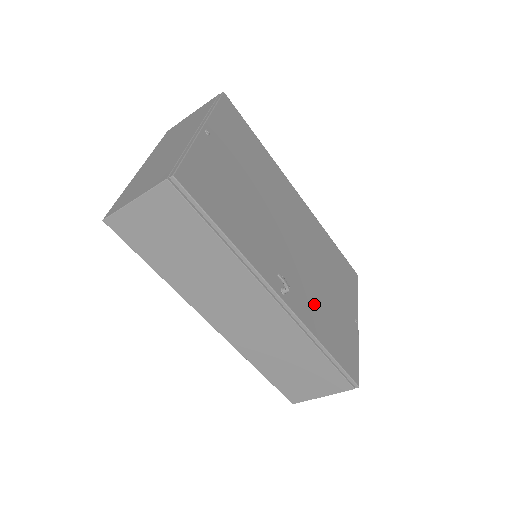
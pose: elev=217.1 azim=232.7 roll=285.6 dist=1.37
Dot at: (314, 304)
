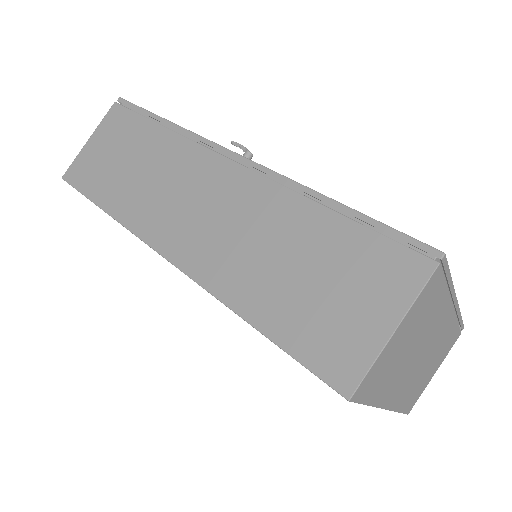
Dot at: occluded
